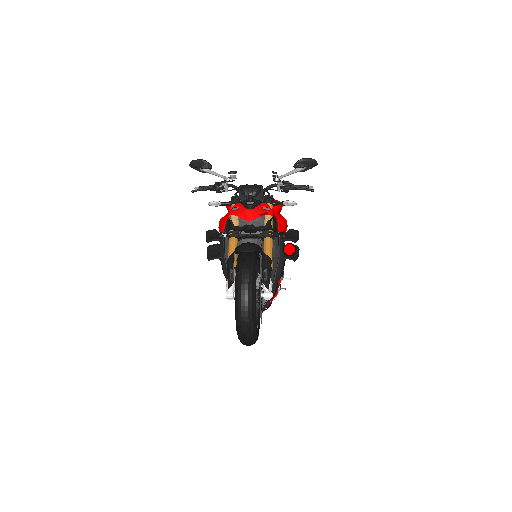
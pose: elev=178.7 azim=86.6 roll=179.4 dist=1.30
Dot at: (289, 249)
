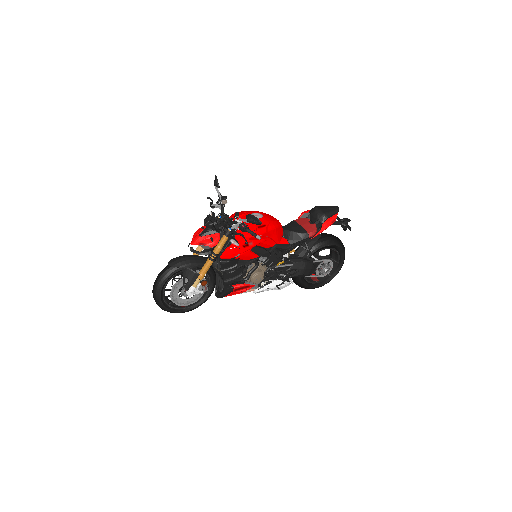
Dot at: (236, 271)
